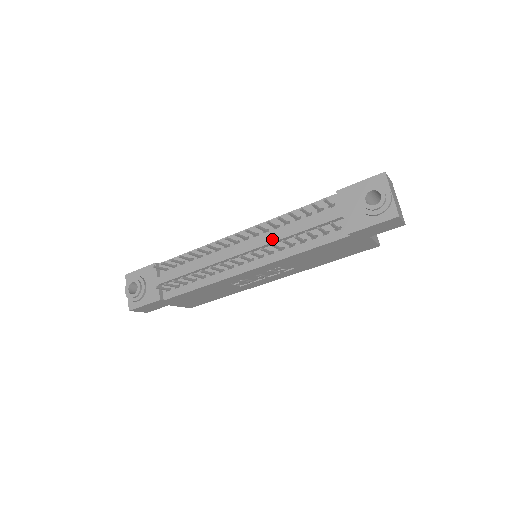
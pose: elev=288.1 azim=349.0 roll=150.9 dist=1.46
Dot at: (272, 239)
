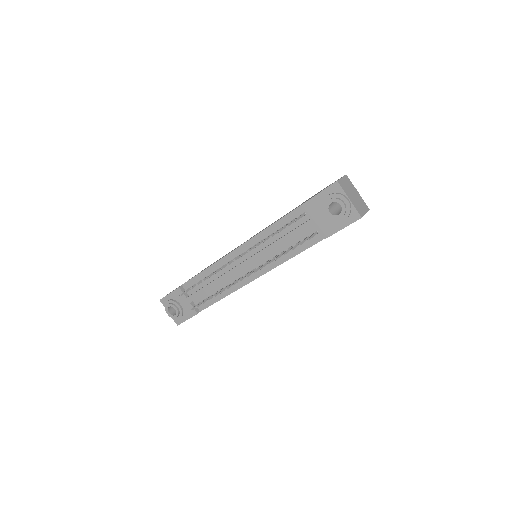
Dot at: (265, 253)
